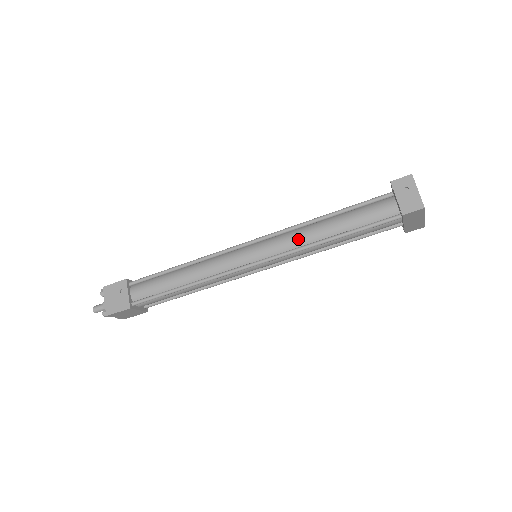
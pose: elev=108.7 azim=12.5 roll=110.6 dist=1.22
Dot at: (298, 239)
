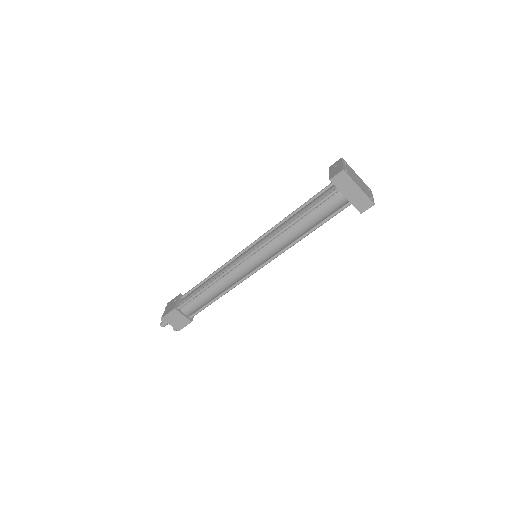
Dot at: (276, 230)
